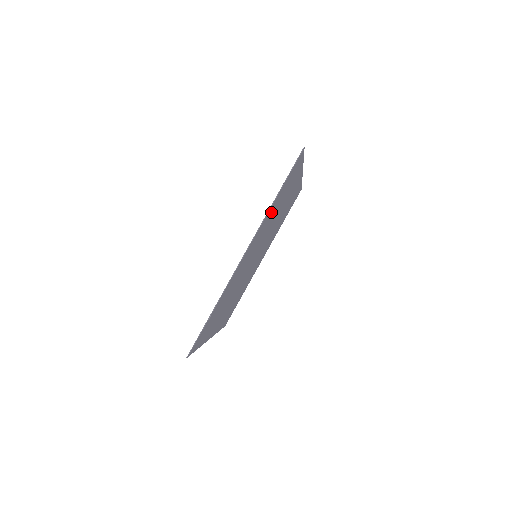
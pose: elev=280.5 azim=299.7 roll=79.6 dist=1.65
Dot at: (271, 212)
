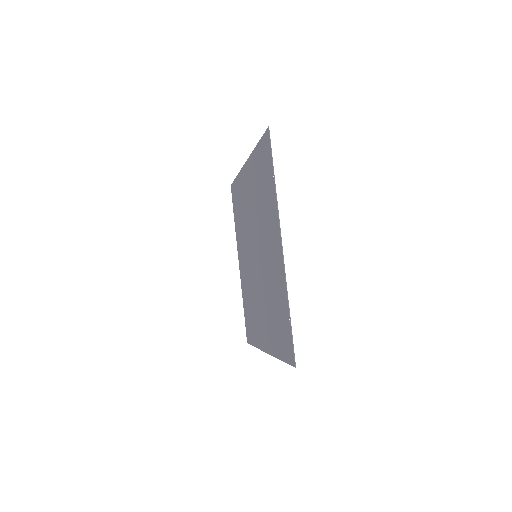
Dot at: (270, 201)
